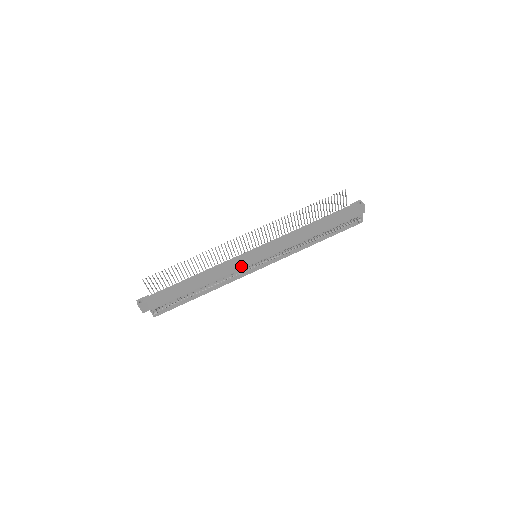
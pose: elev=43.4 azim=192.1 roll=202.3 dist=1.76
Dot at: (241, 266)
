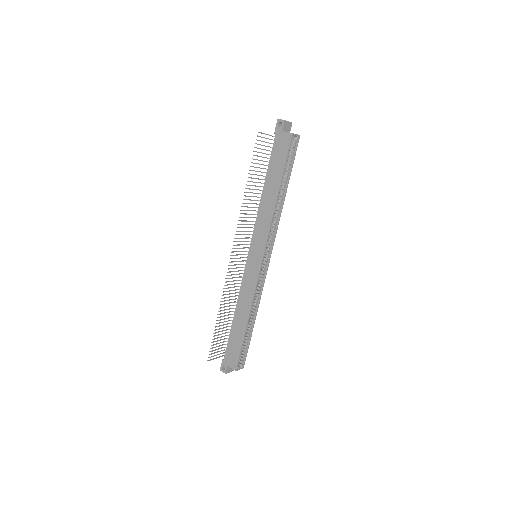
Dot at: (255, 278)
